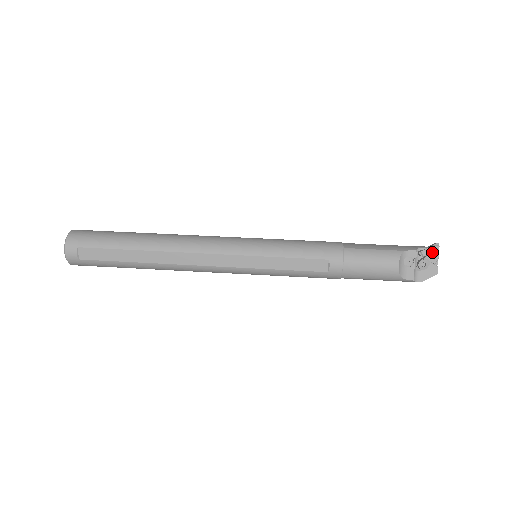
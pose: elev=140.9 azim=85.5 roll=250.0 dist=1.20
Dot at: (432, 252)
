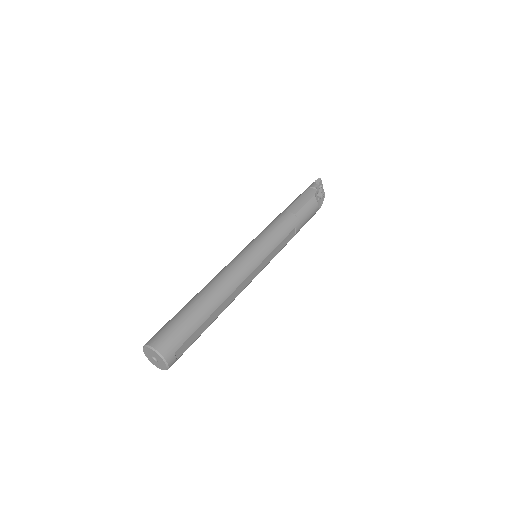
Dot at: occluded
